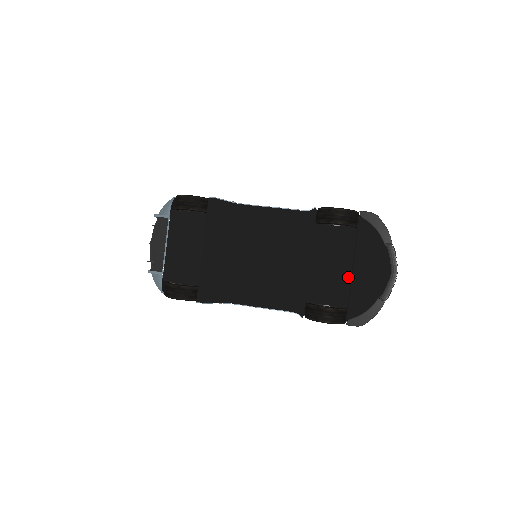
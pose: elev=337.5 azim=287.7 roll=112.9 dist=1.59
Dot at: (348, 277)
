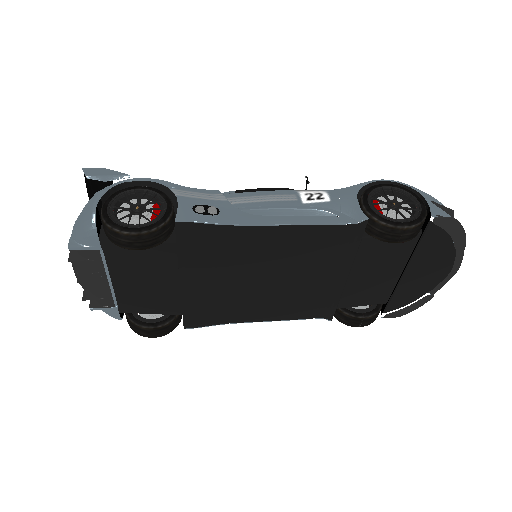
Dot at: (395, 280)
